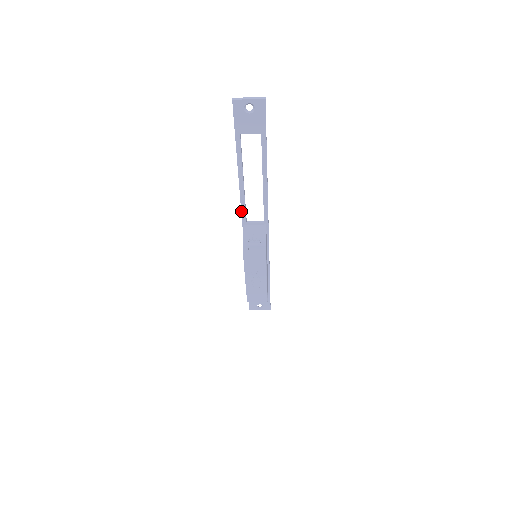
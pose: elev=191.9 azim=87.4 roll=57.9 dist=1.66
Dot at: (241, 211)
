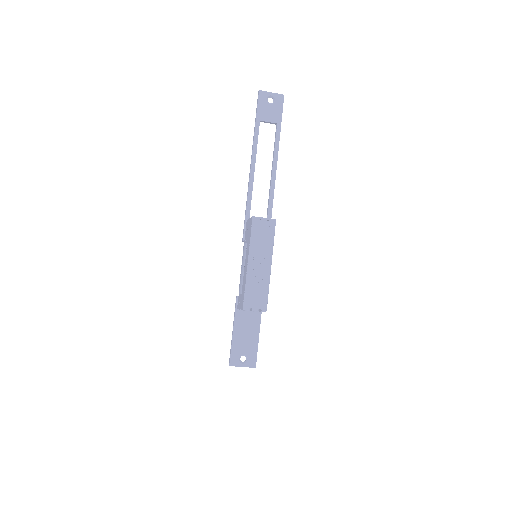
Dot at: (247, 203)
